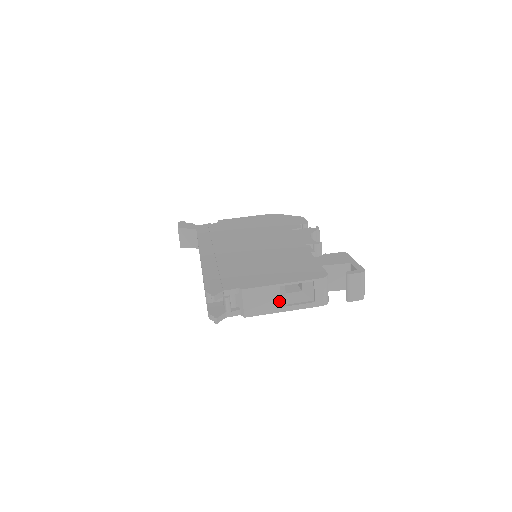
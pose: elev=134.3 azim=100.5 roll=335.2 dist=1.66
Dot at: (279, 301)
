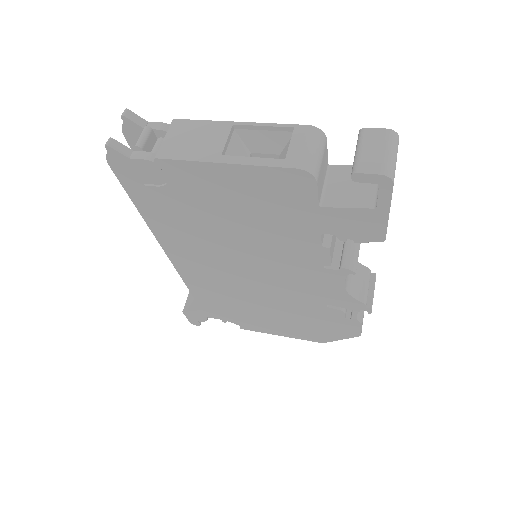
Dot at: (222, 146)
